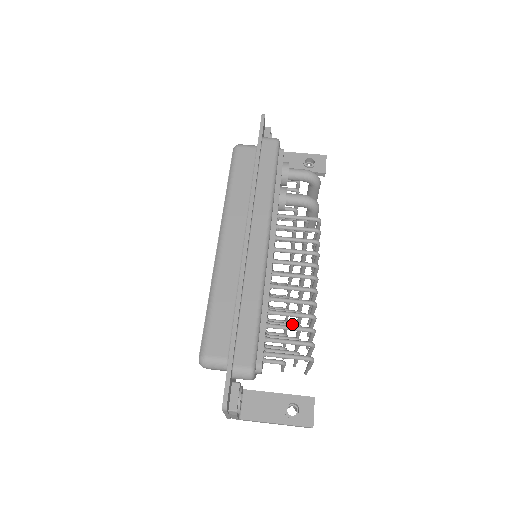
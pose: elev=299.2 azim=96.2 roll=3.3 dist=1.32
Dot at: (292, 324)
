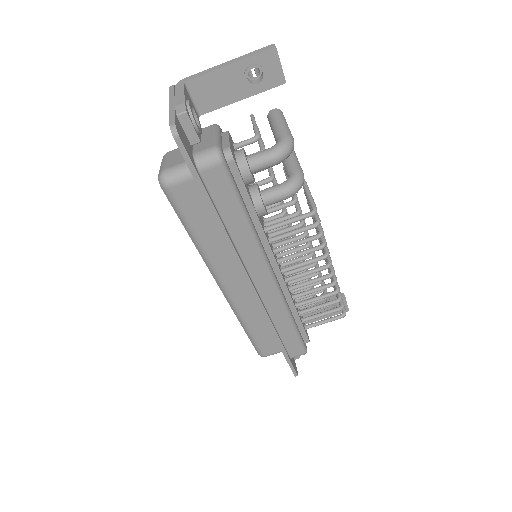
Dot at: (317, 293)
